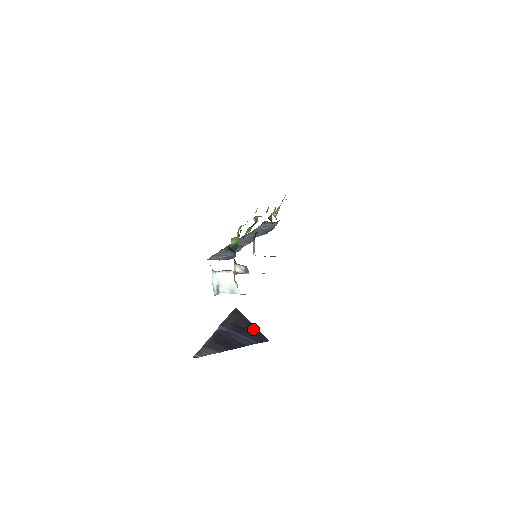
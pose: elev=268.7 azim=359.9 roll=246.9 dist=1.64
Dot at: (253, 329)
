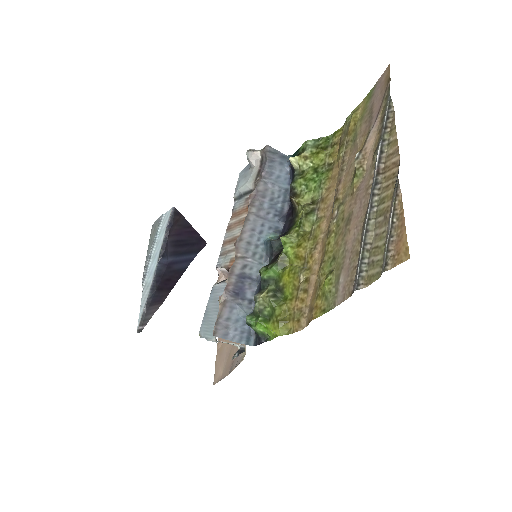
Dot at: (193, 235)
